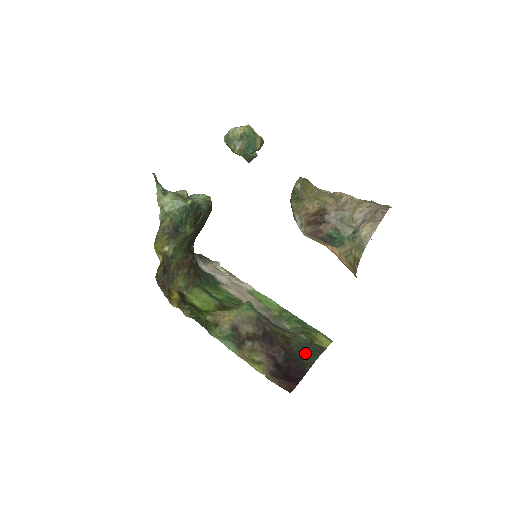
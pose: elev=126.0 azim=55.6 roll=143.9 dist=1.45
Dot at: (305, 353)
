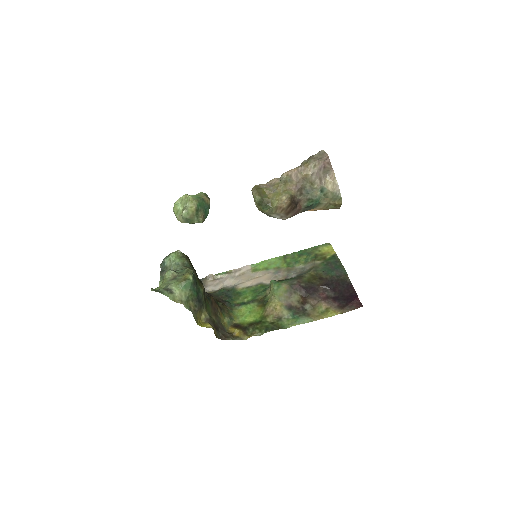
Dot at: (335, 273)
